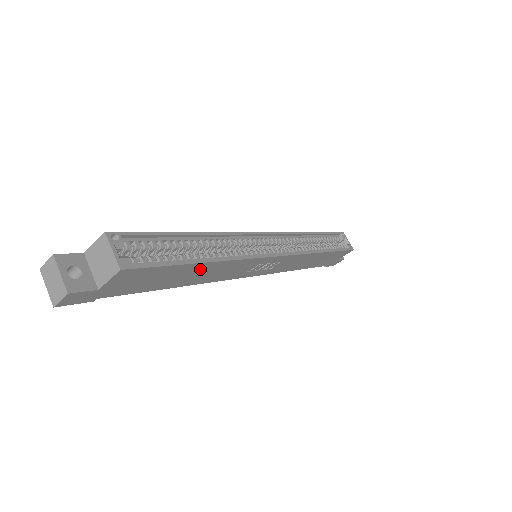
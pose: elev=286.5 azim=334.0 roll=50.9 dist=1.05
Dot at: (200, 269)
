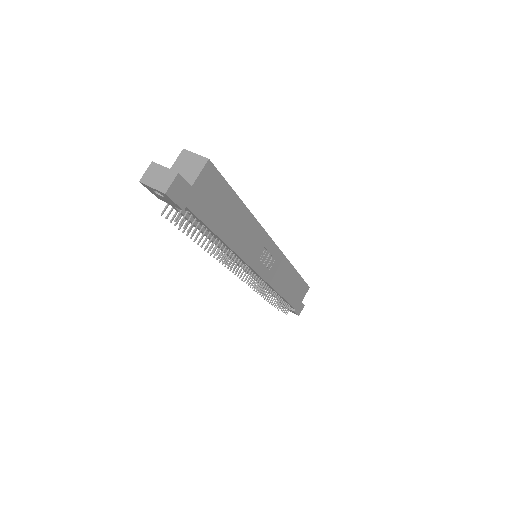
Dot at: (239, 215)
